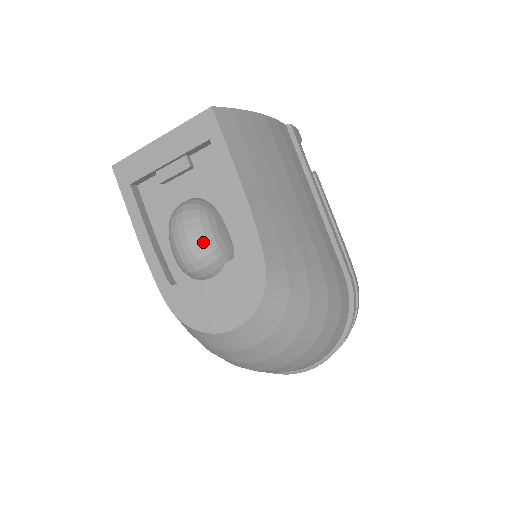
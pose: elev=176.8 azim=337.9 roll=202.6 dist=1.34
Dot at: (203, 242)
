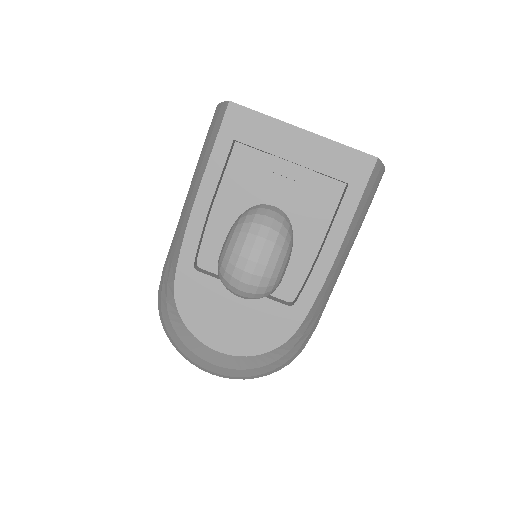
Dot at: (268, 274)
